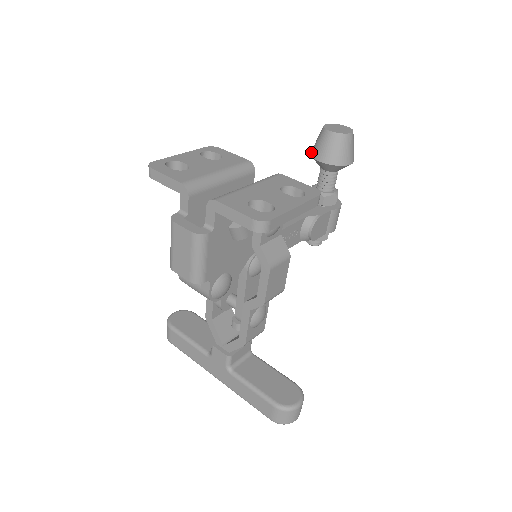
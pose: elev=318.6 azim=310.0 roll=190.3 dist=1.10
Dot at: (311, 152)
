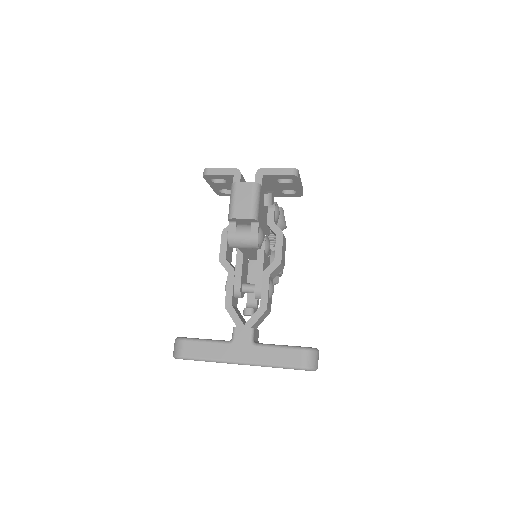
Dot at: occluded
